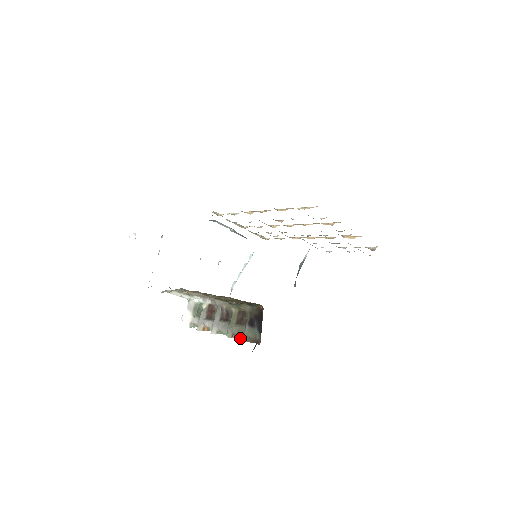
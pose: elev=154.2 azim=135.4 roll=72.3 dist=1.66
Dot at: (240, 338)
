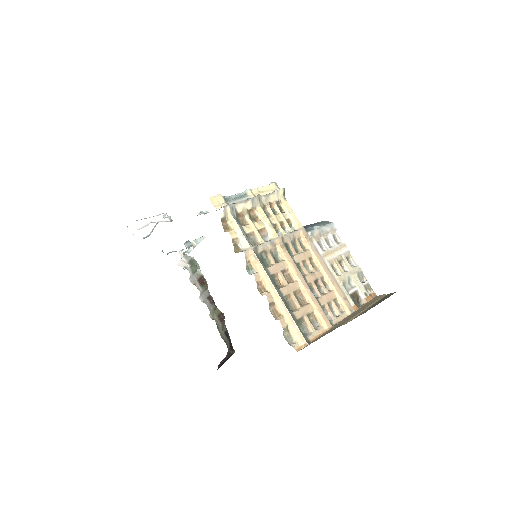
Dot at: (217, 328)
